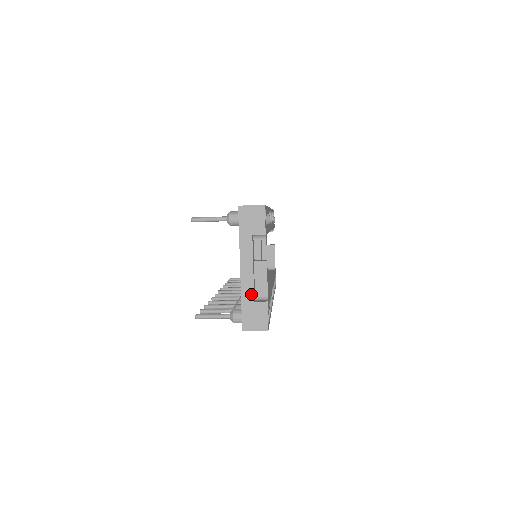
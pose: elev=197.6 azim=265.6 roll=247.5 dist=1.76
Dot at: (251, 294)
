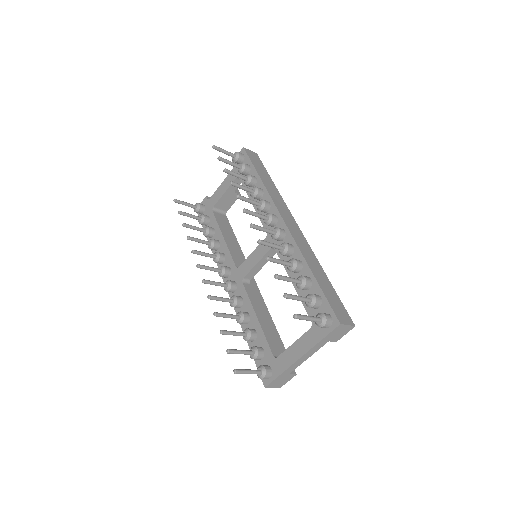
Dot at: occluded
